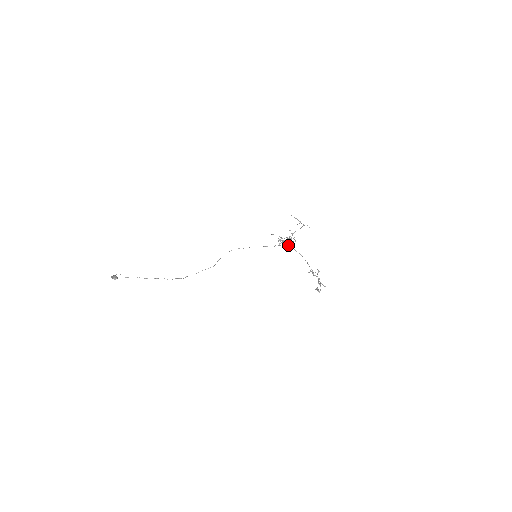
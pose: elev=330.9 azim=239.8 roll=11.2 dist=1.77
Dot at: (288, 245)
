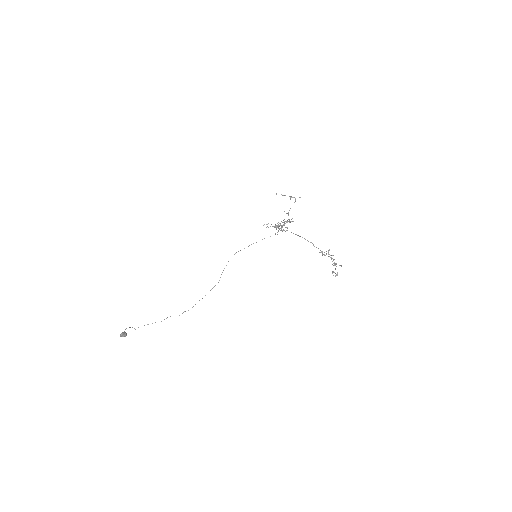
Dot at: occluded
